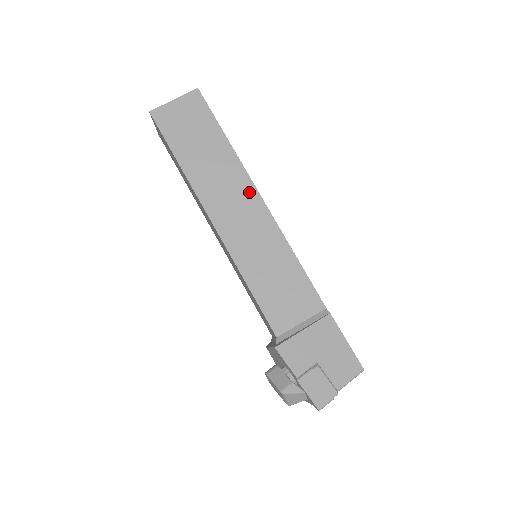
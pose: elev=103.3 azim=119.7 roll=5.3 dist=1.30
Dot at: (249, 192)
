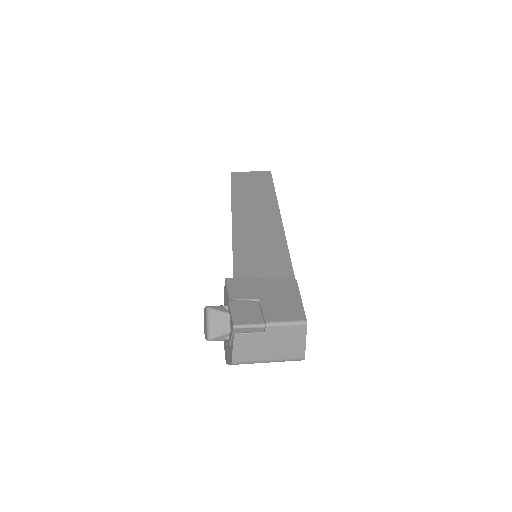
Dot at: (272, 211)
